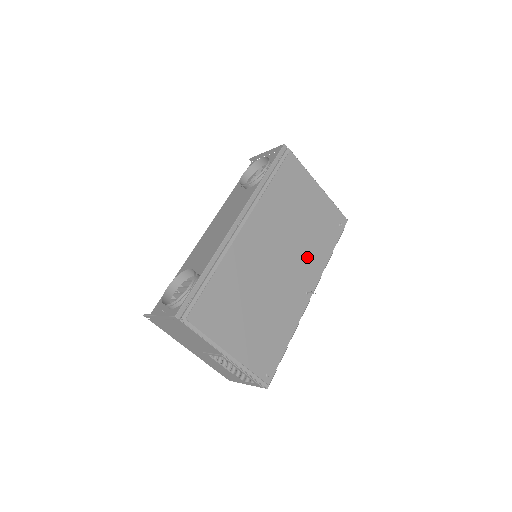
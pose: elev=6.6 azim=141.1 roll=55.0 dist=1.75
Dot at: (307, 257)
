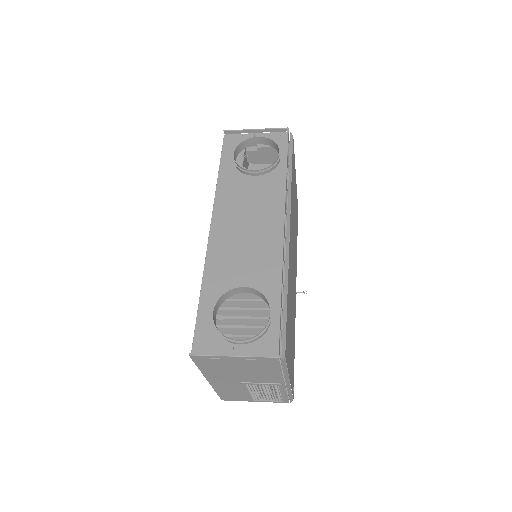
Dot at: (295, 254)
